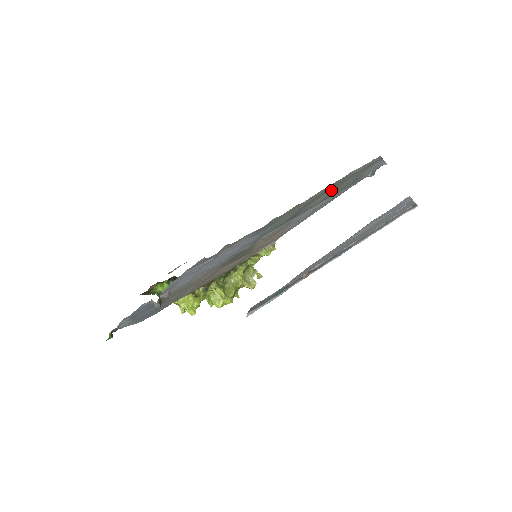
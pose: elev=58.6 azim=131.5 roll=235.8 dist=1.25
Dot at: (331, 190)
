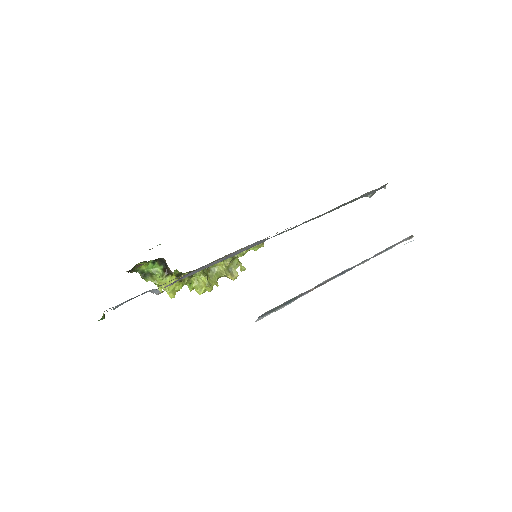
Dot at: occluded
